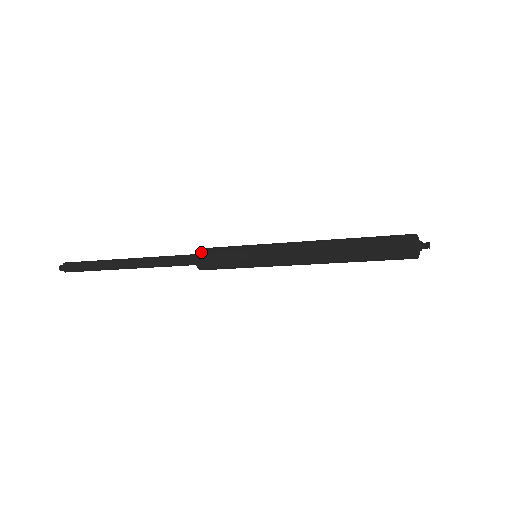
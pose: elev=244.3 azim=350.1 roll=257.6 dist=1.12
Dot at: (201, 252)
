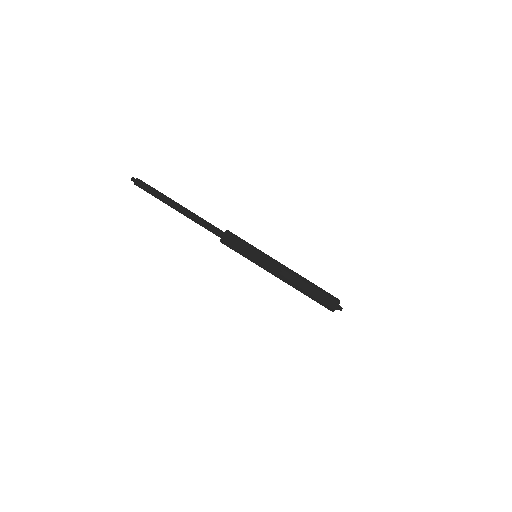
Dot at: (231, 232)
